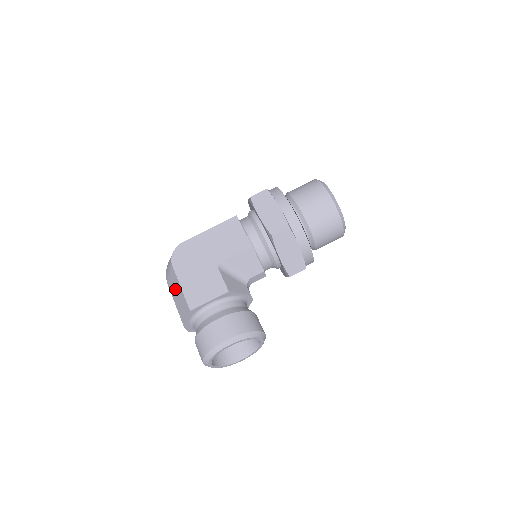
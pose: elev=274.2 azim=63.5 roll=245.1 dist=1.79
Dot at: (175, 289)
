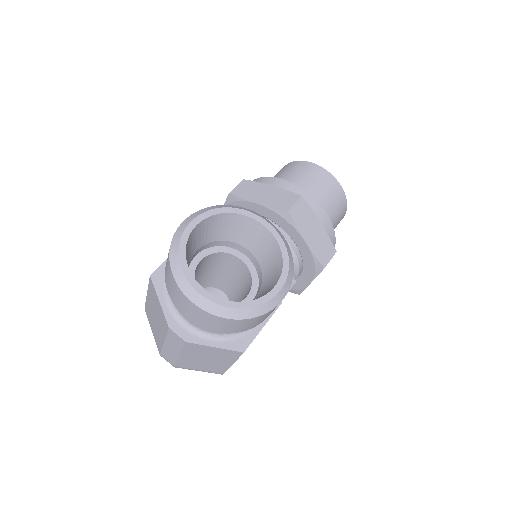
Dot at: (154, 321)
